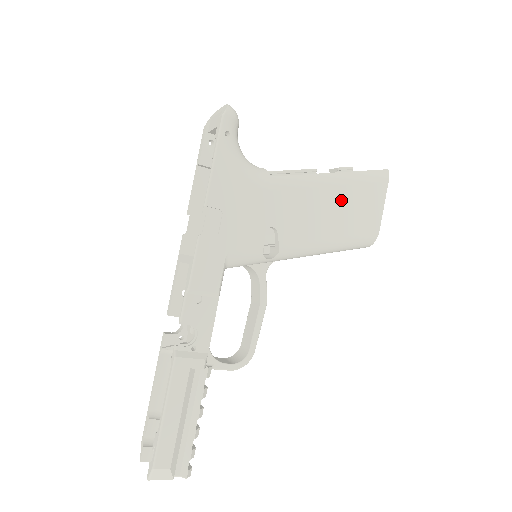
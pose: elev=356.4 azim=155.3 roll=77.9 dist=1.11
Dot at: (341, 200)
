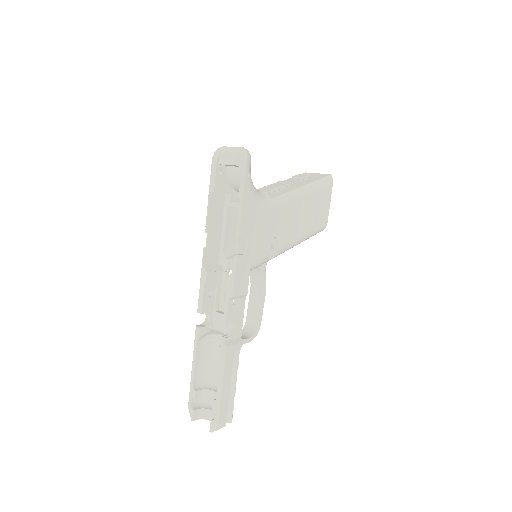
Dot at: (309, 205)
